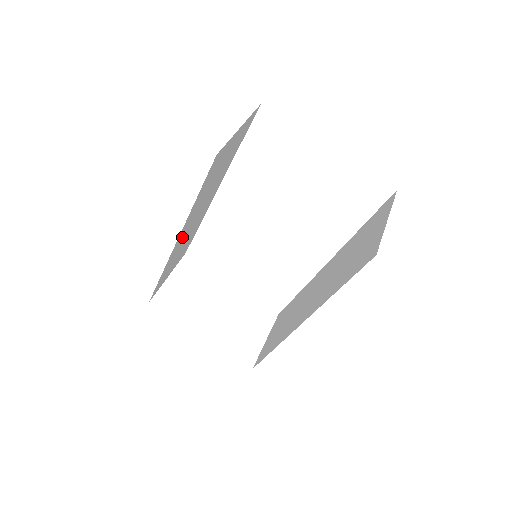
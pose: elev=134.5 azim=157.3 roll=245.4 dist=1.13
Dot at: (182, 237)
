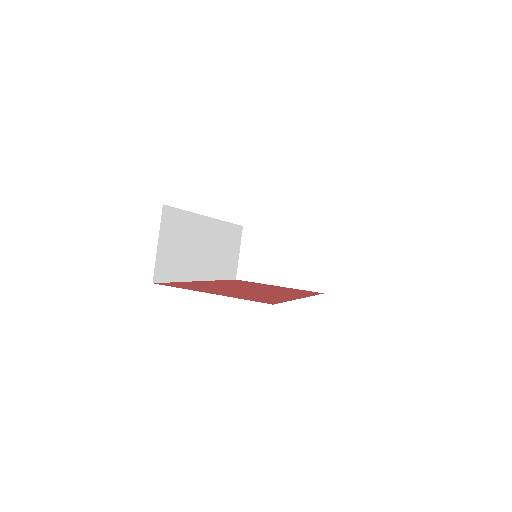
Dot at: (206, 268)
